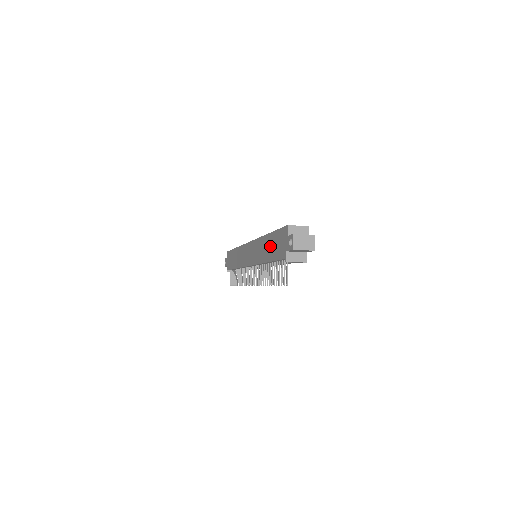
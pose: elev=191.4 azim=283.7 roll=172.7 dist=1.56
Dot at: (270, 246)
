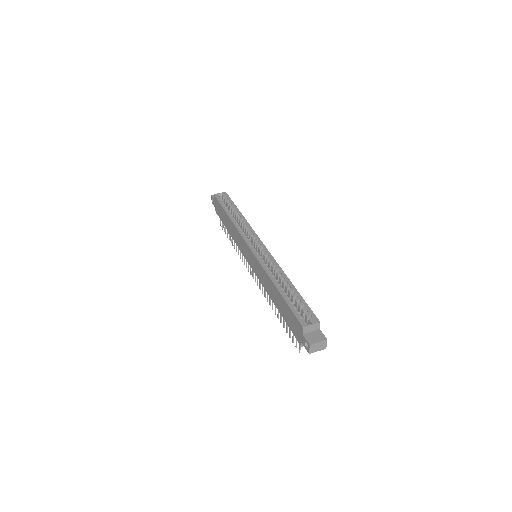
Dot at: (280, 304)
